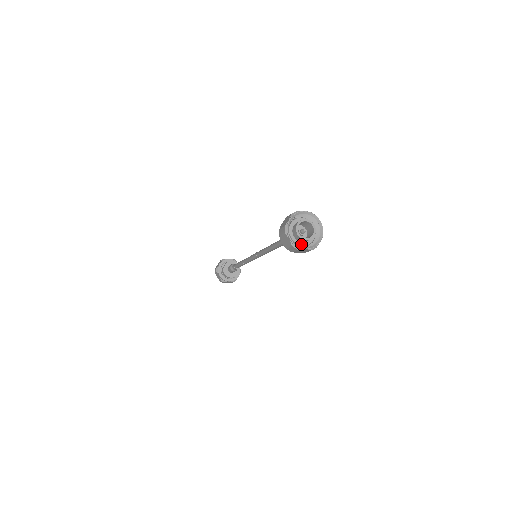
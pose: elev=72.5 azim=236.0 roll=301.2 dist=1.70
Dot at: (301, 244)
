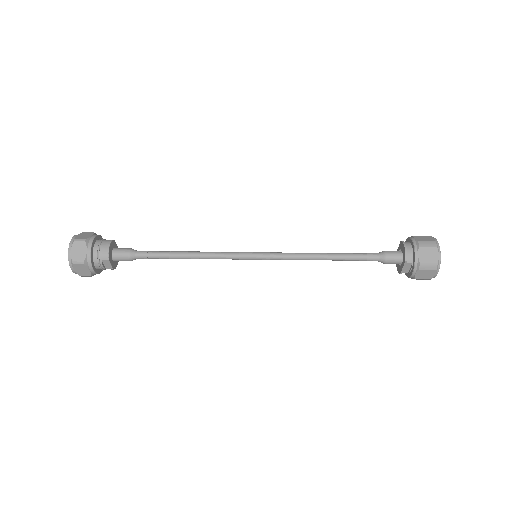
Dot at: (429, 254)
